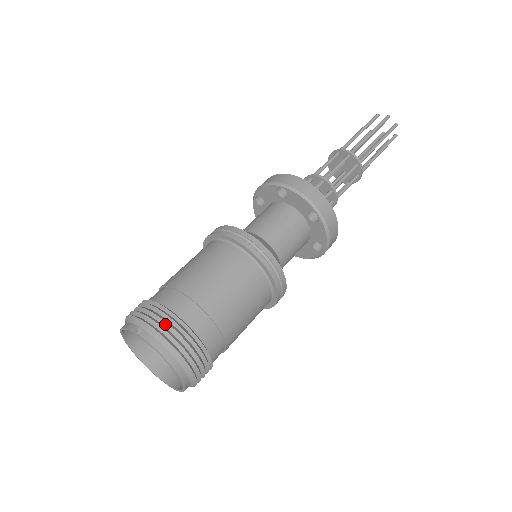
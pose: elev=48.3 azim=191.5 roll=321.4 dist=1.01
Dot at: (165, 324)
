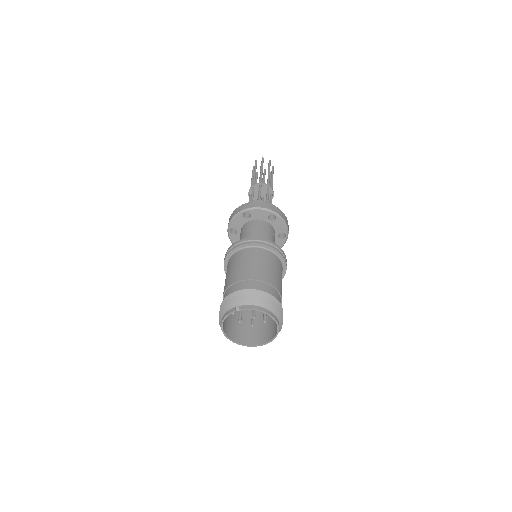
Dot at: (249, 296)
